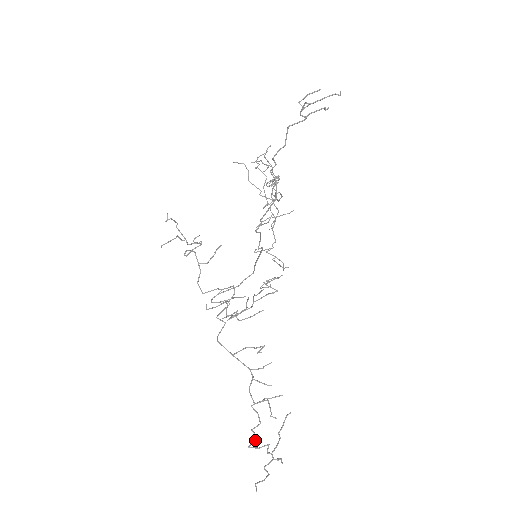
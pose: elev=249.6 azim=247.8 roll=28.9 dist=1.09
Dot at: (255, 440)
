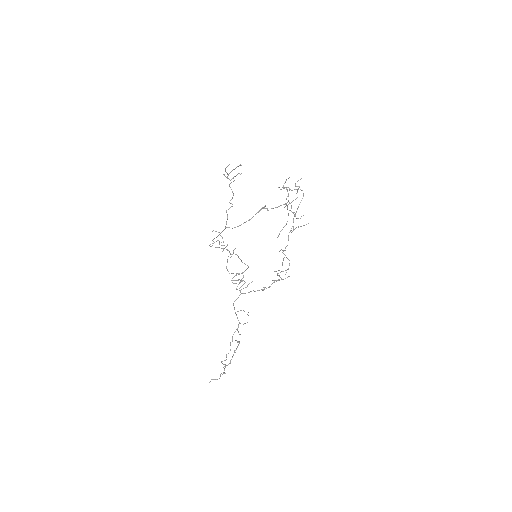
Dot at: (225, 360)
